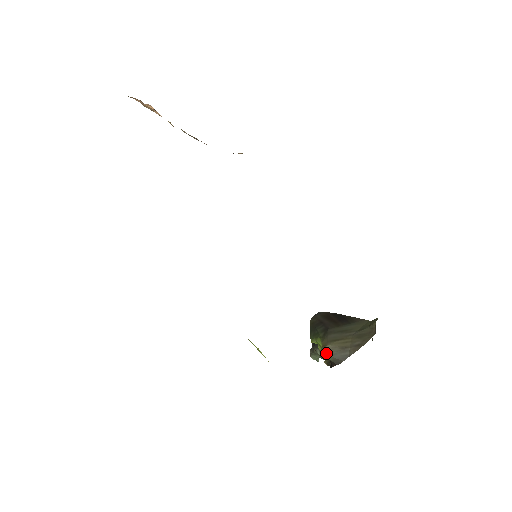
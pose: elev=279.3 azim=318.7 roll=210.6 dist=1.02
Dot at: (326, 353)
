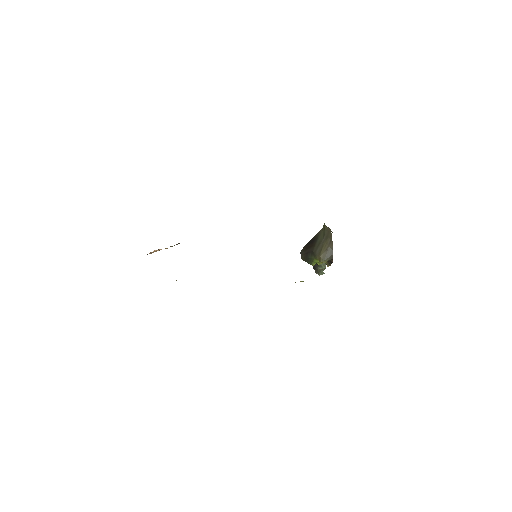
Dot at: (324, 260)
